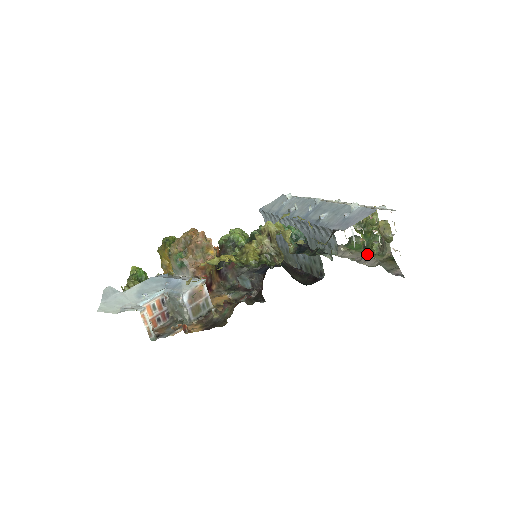
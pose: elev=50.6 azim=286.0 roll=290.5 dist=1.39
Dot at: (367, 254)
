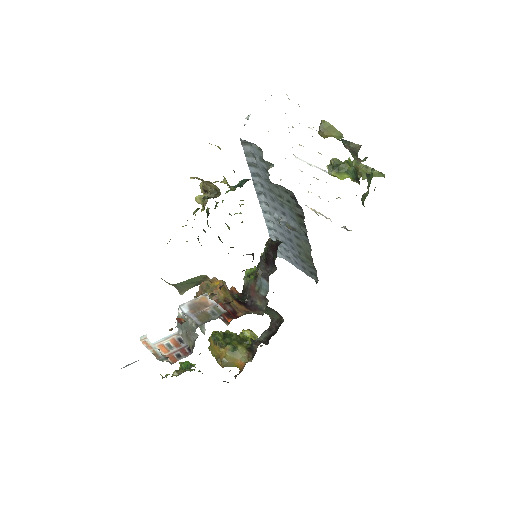
Dot at: occluded
